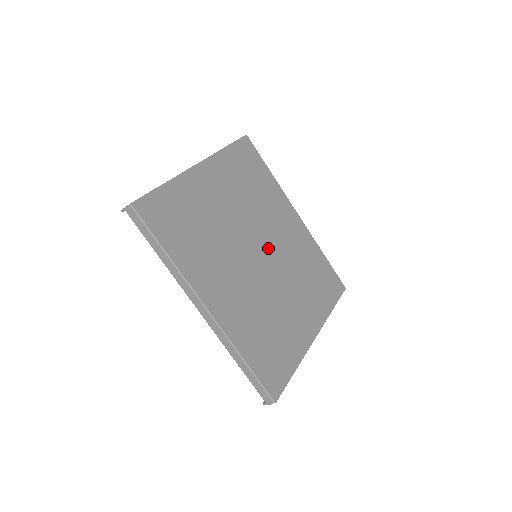
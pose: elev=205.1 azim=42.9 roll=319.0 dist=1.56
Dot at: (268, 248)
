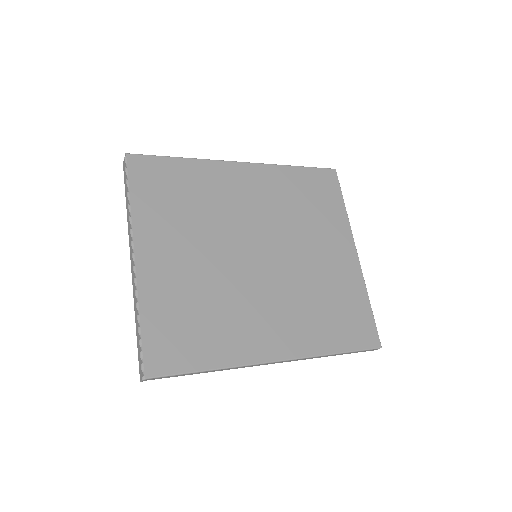
Dot at: (257, 237)
